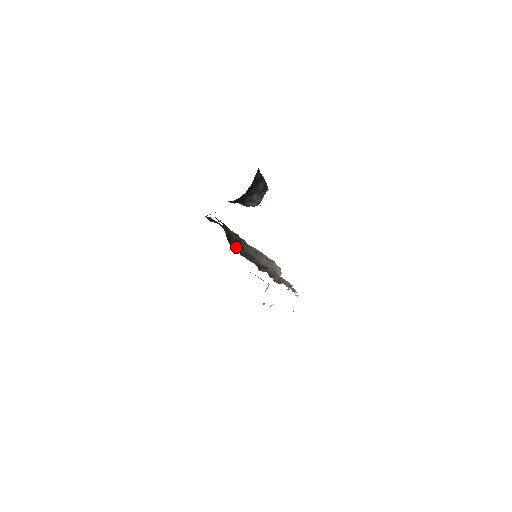
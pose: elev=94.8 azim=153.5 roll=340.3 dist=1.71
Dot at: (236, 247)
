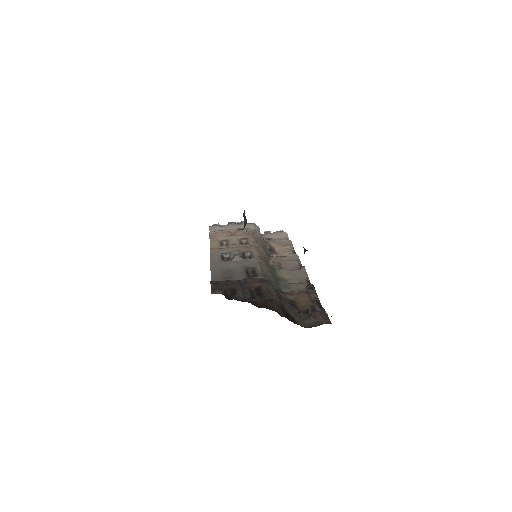
Dot at: (296, 314)
